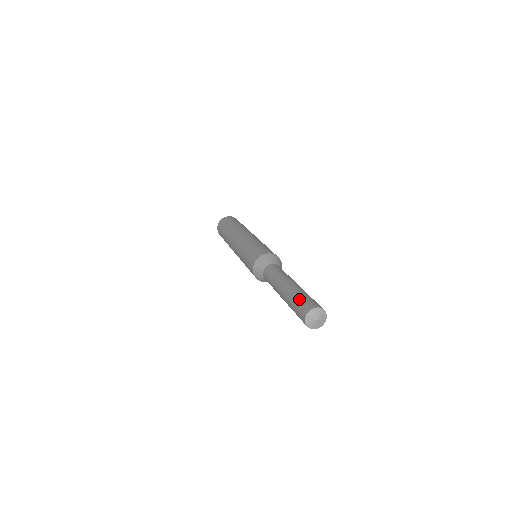
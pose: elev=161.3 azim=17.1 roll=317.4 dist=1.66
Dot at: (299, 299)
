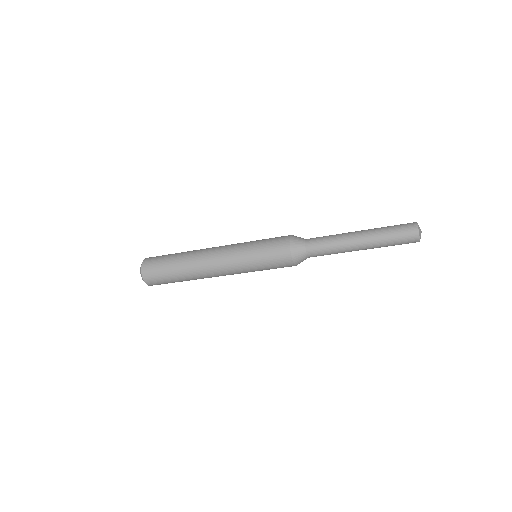
Dot at: (393, 226)
